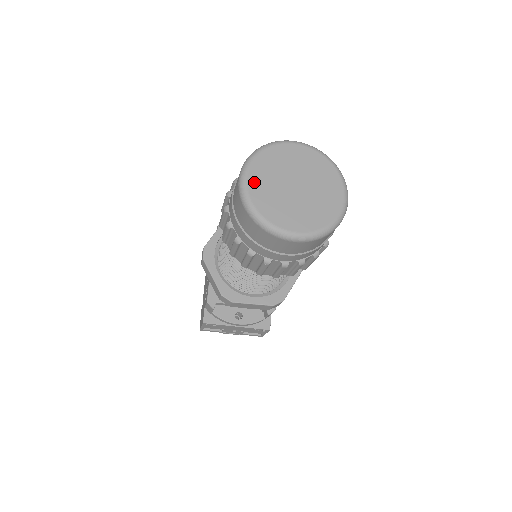
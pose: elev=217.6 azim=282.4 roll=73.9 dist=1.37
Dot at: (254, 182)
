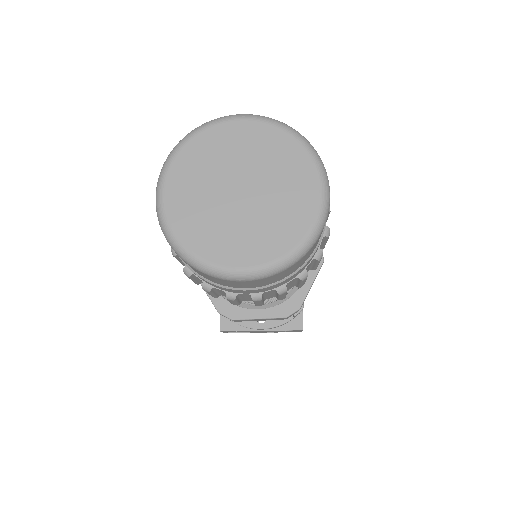
Dot at: (175, 198)
